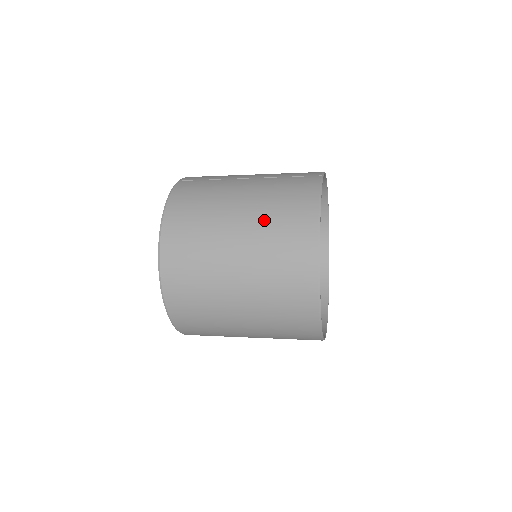
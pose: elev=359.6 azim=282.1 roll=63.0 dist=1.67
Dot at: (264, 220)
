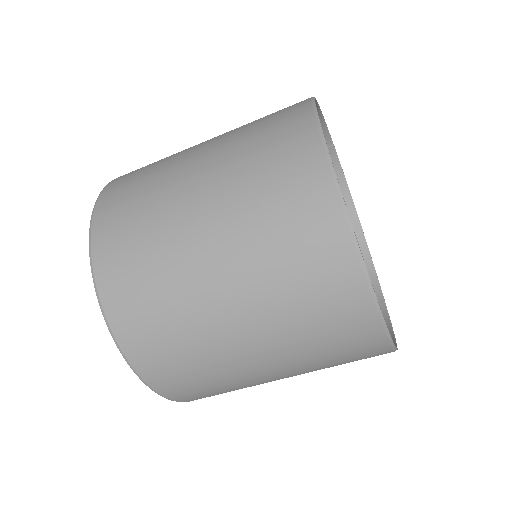
Dot at: occluded
